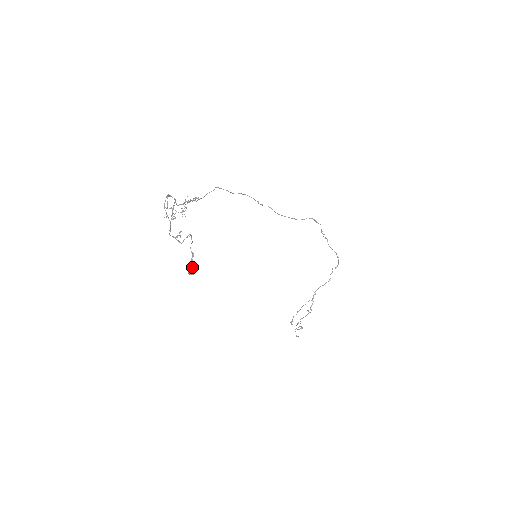
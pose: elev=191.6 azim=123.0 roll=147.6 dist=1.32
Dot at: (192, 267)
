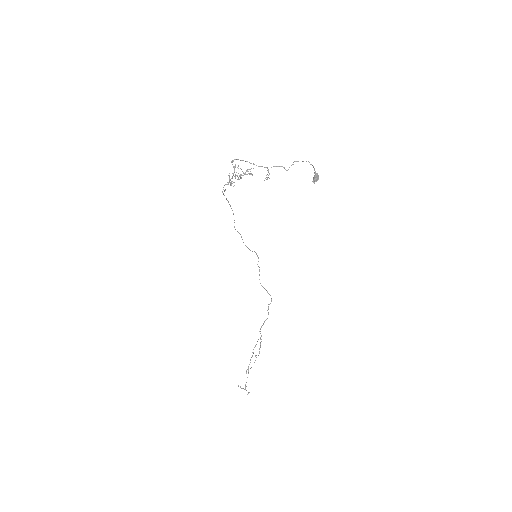
Dot at: (315, 175)
